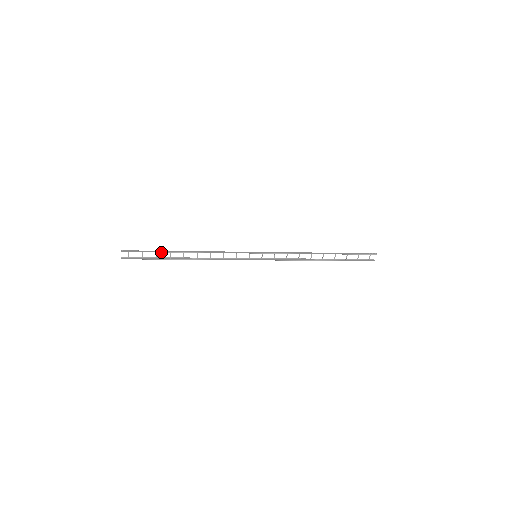
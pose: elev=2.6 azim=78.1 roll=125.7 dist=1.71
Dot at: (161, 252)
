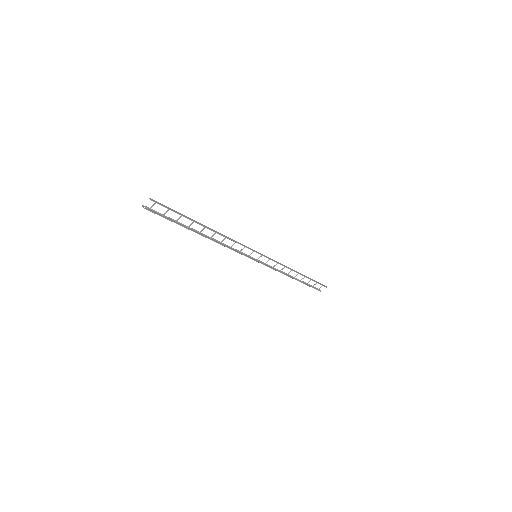
Dot at: (188, 218)
